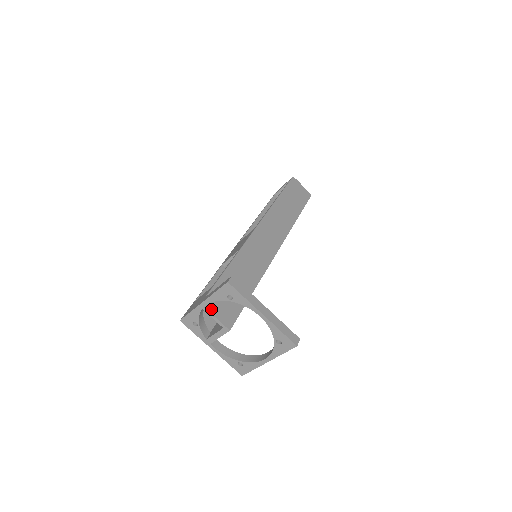
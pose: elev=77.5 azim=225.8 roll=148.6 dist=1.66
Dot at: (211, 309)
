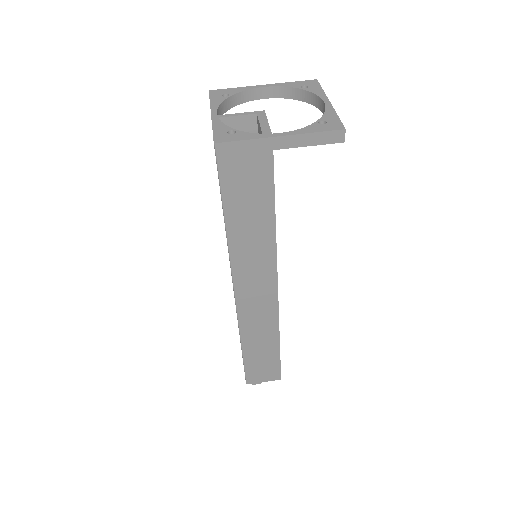
Dot at: (227, 120)
